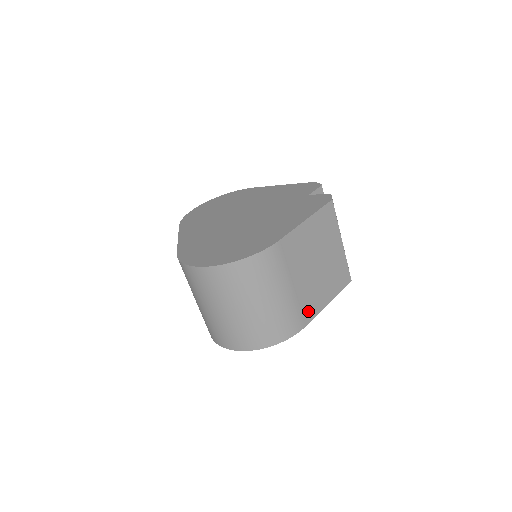
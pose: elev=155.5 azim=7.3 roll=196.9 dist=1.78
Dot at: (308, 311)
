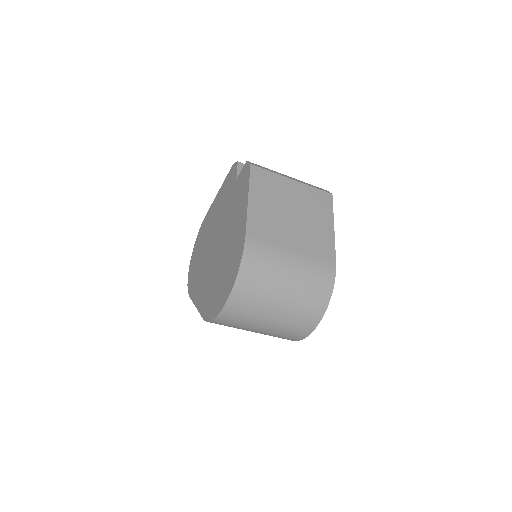
Dot at: (325, 250)
